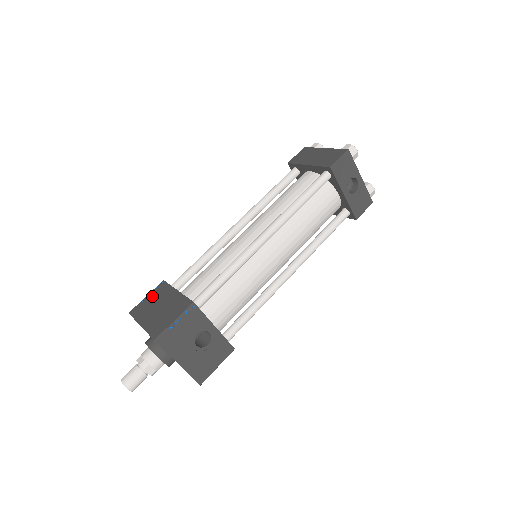
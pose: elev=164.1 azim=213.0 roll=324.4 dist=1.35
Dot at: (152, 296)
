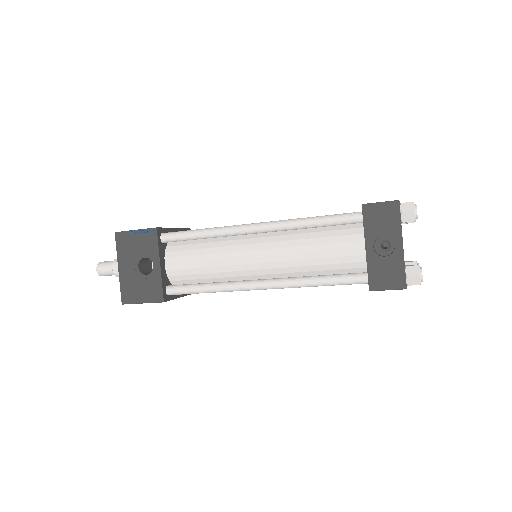
Dot at: occluded
